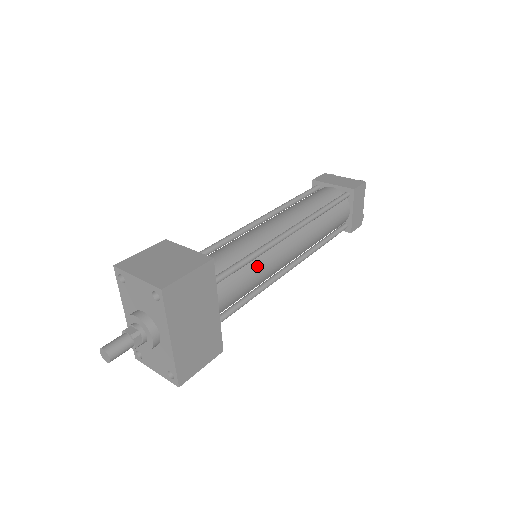
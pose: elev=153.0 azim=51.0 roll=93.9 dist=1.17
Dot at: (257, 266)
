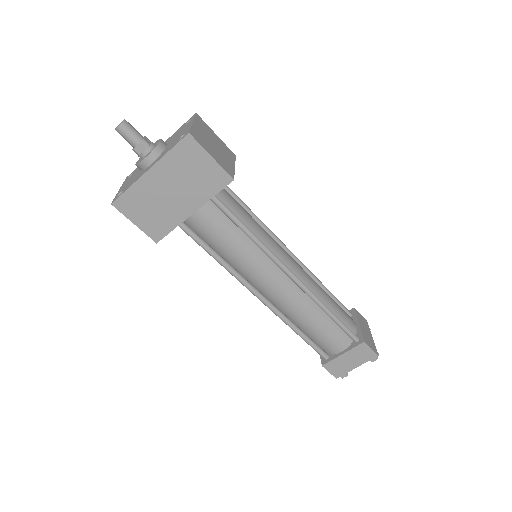
Dot at: (246, 246)
